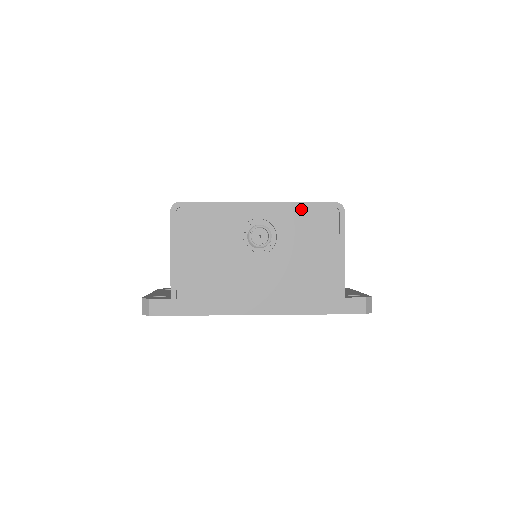
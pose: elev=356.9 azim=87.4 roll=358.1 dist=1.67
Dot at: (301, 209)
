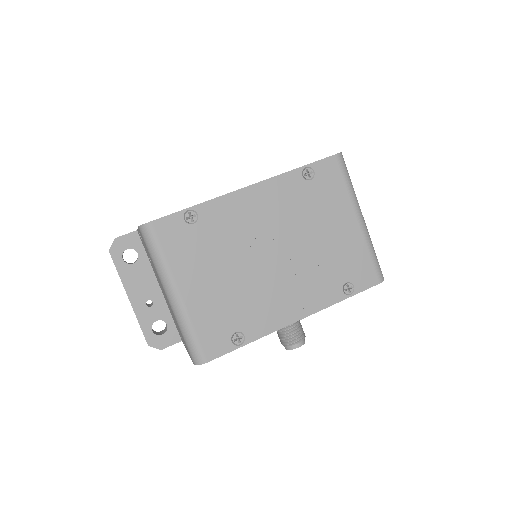
Dot at: occluded
